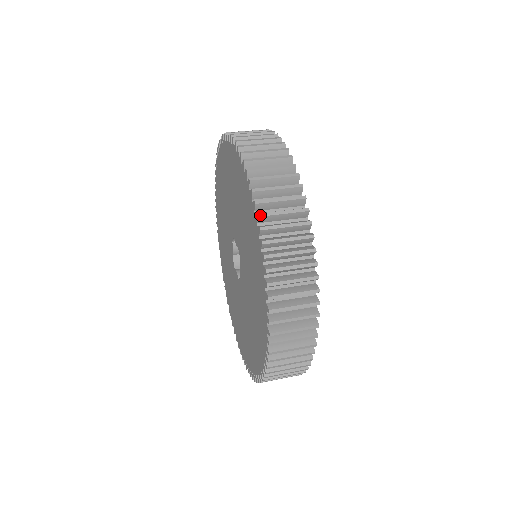
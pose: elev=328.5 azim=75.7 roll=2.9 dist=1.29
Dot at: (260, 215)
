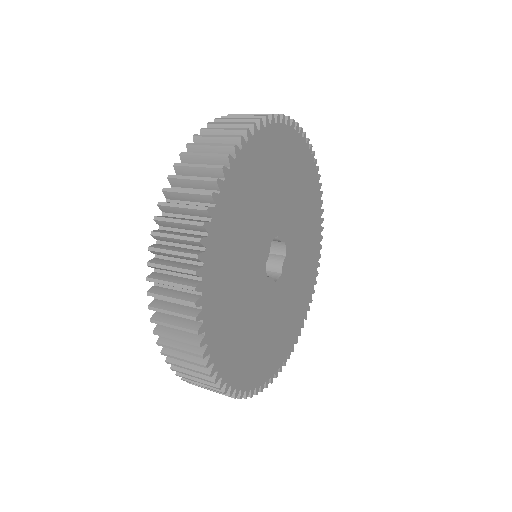
Dot at: (224, 116)
